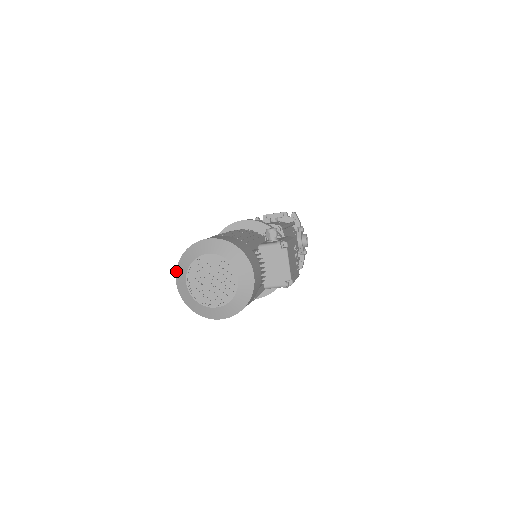
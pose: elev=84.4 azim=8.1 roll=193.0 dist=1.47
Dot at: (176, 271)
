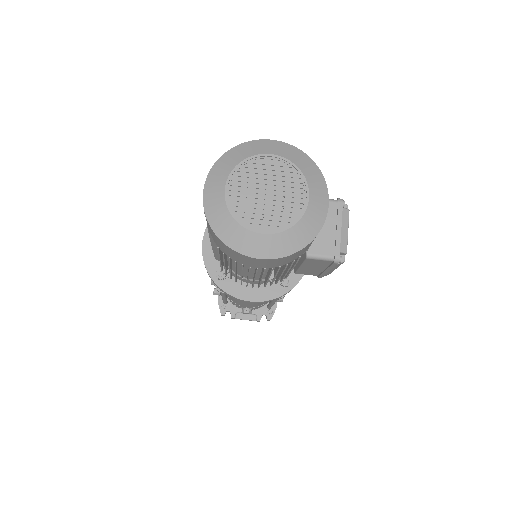
Dot at: (209, 172)
